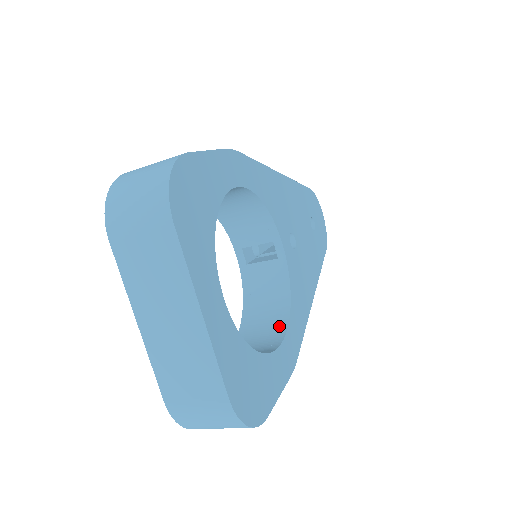
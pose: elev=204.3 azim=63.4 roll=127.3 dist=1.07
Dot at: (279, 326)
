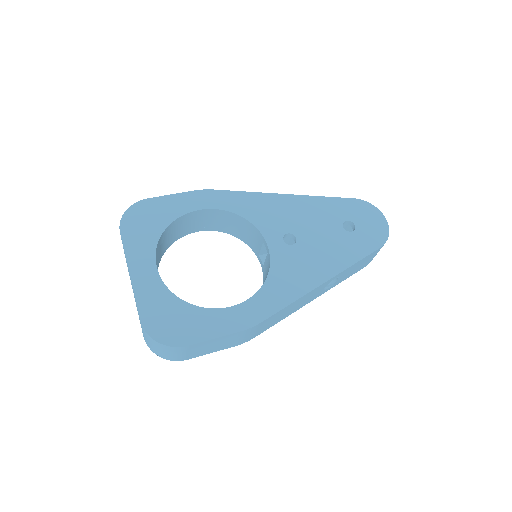
Dot at: occluded
